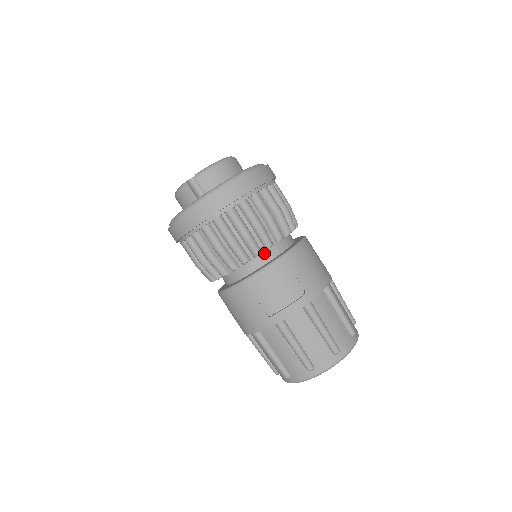
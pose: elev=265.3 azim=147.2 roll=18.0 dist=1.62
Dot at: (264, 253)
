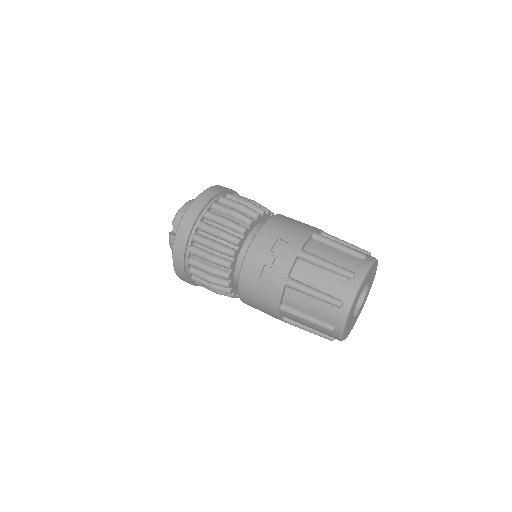
Dot at: (247, 241)
